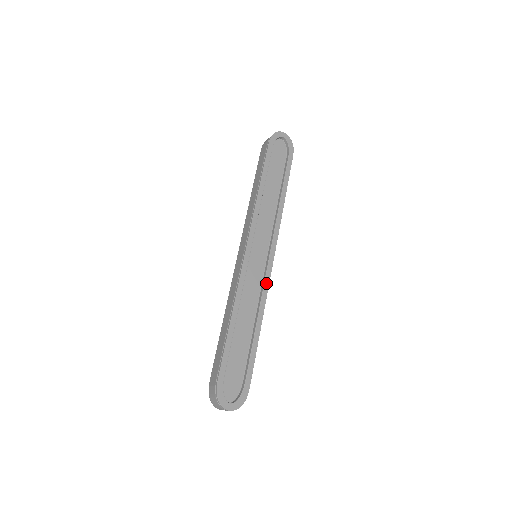
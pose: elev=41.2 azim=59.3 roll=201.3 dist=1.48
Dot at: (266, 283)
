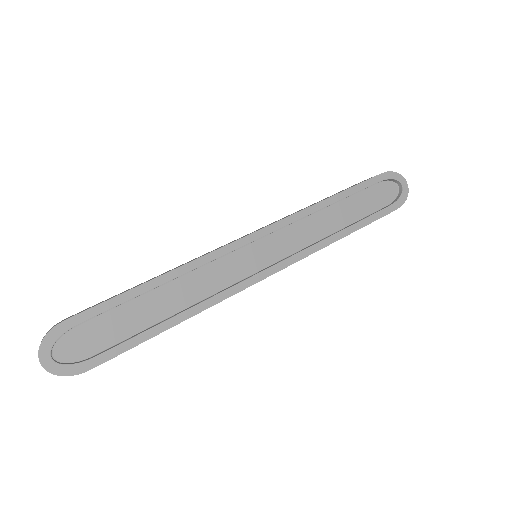
Dot at: (236, 288)
